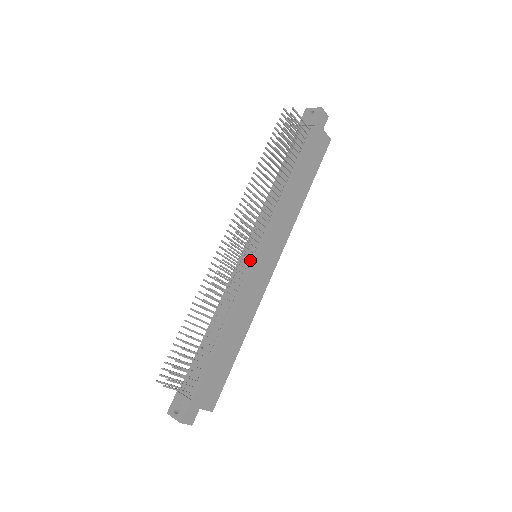
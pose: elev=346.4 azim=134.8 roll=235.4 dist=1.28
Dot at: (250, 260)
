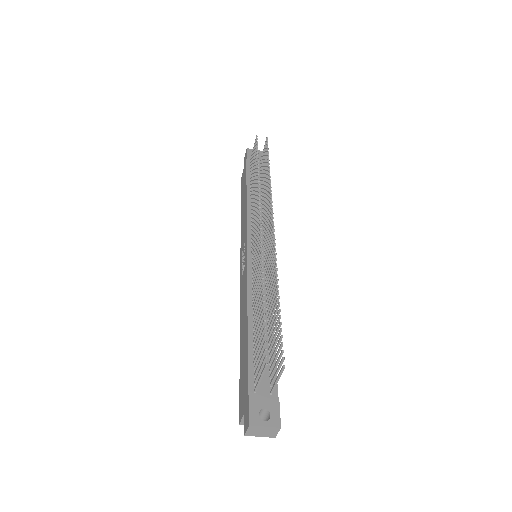
Dot at: (264, 255)
